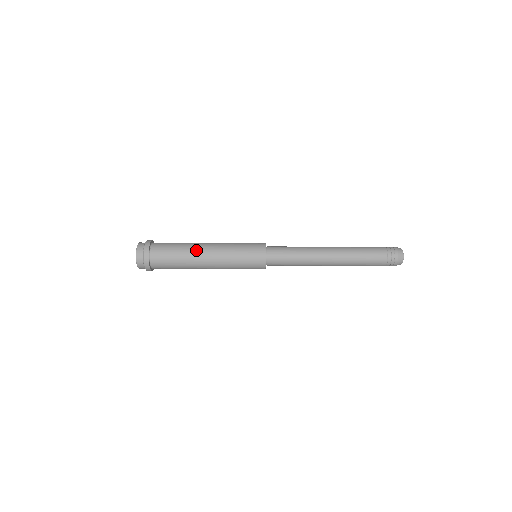
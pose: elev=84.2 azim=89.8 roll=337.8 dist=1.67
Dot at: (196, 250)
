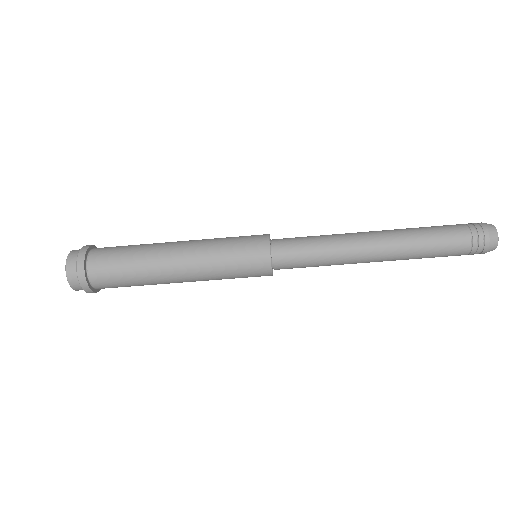
Dot at: (159, 248)
